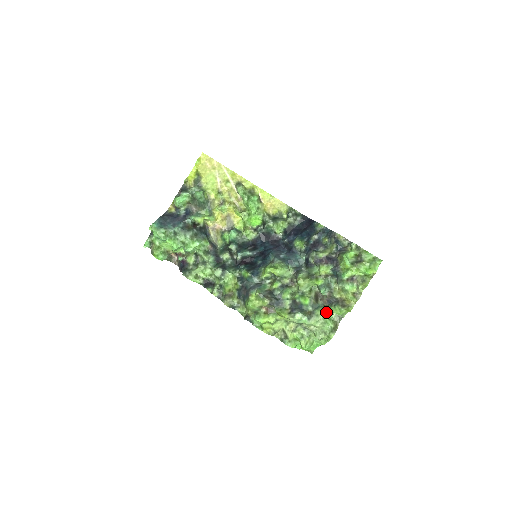
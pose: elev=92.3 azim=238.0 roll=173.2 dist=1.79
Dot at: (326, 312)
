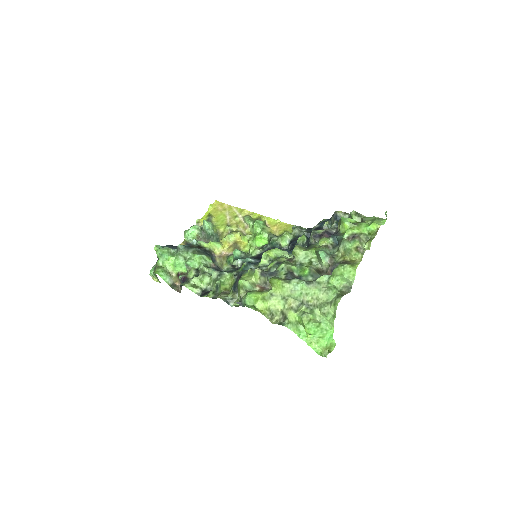
Dot at: (329, 280)
